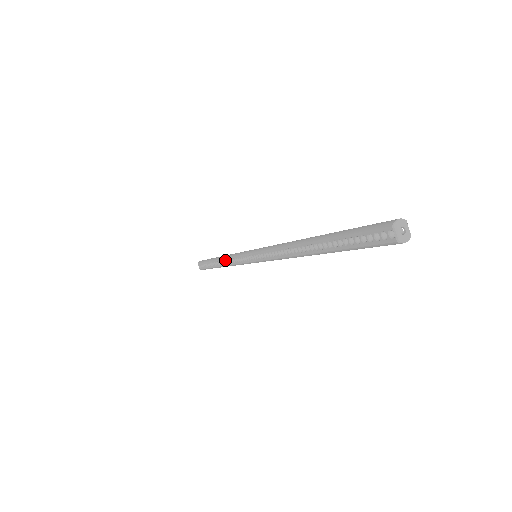
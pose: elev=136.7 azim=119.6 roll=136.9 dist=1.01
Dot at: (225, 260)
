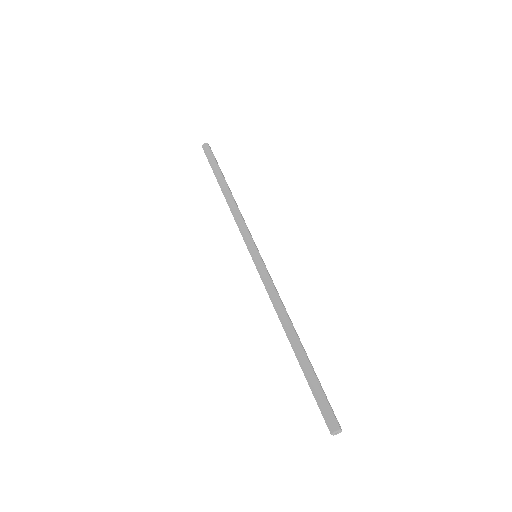
Dot at: (230, 207)
